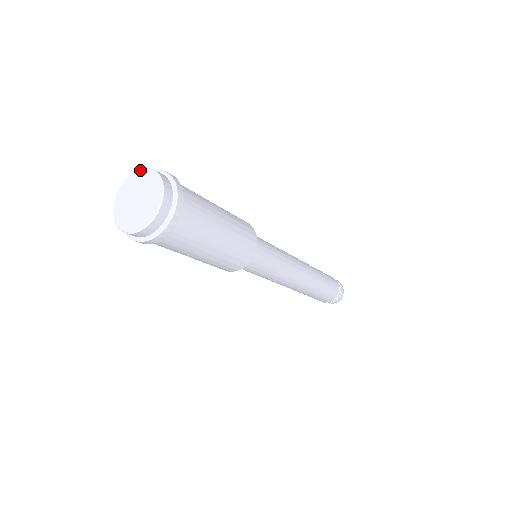
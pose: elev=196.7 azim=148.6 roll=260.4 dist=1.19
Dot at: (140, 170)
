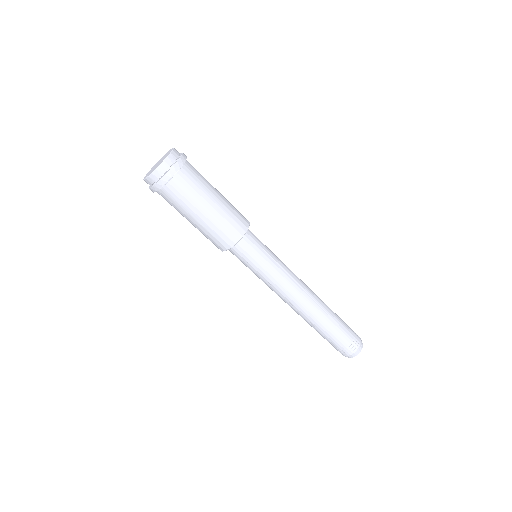
Dot at: (169, 150)
